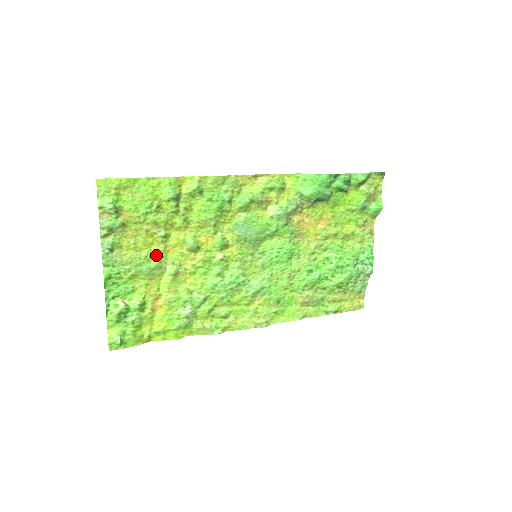
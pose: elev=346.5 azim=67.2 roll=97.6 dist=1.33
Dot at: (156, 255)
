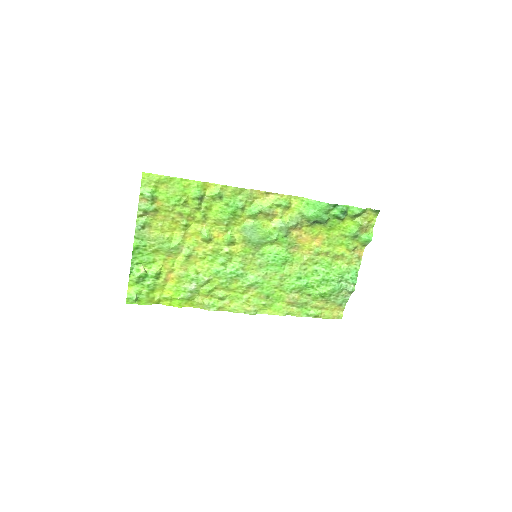
Dot at: (176, 238)
